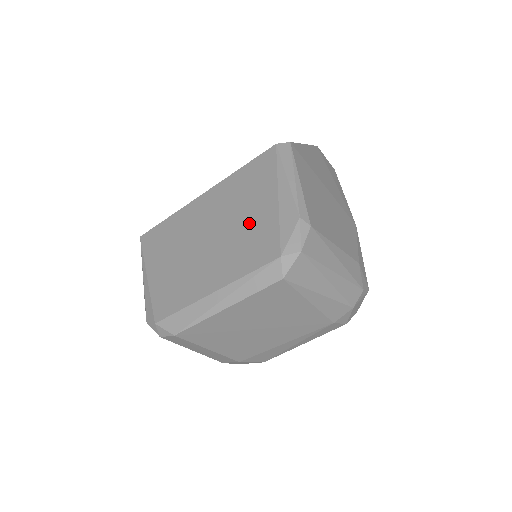
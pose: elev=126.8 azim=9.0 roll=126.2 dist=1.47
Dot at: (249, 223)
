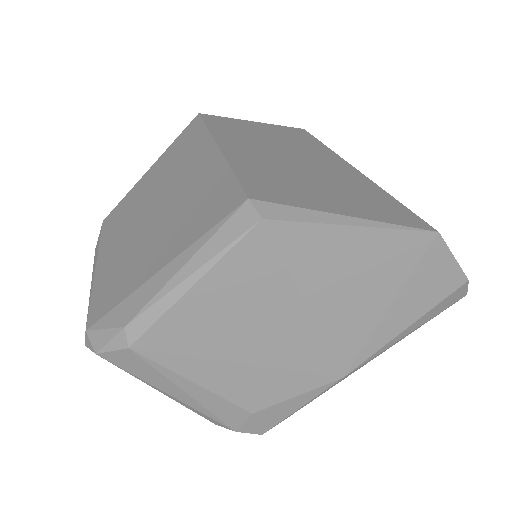
Dot at: (144, 252)
